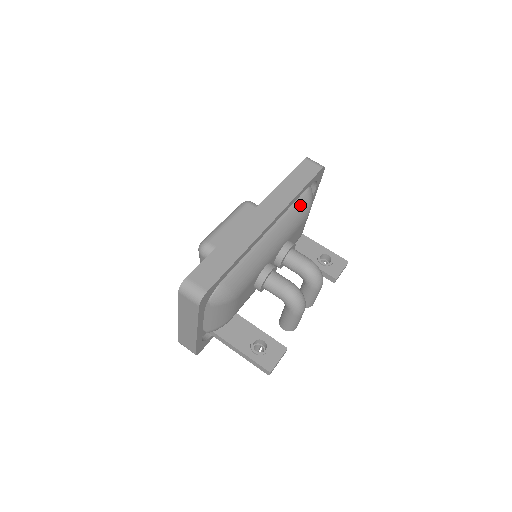
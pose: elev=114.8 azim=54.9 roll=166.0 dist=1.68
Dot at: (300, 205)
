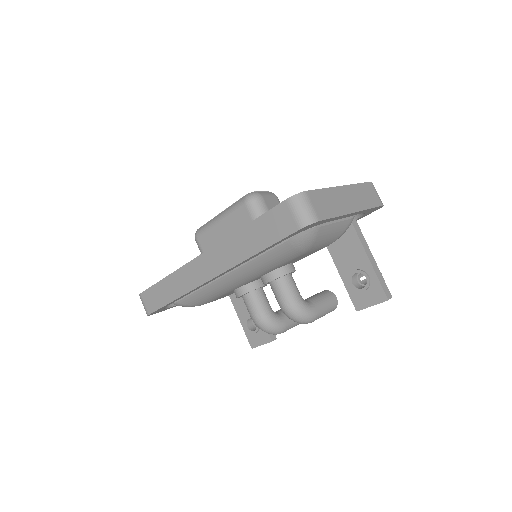
Dot at: (275, 253)
